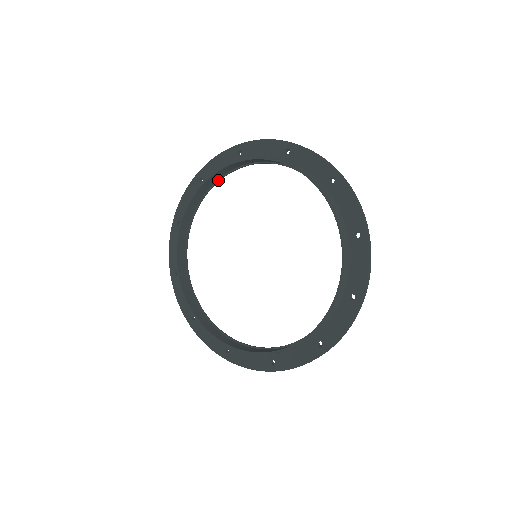
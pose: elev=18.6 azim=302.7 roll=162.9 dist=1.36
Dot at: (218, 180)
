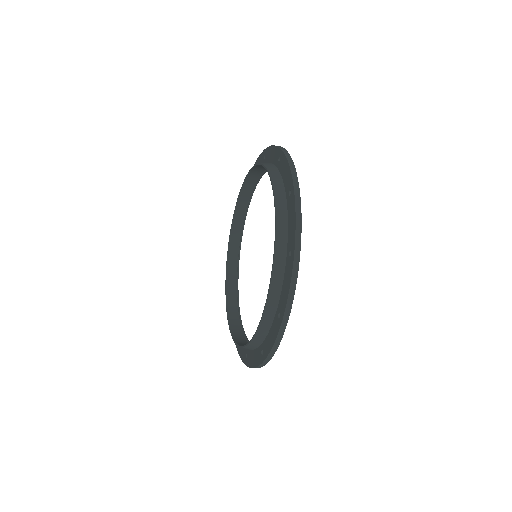
Dot at: (247, 209)
